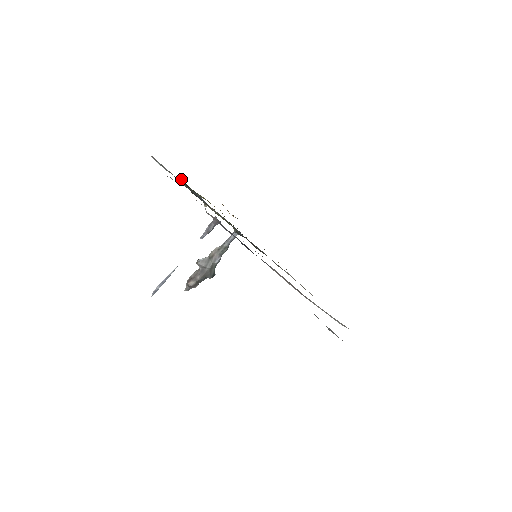
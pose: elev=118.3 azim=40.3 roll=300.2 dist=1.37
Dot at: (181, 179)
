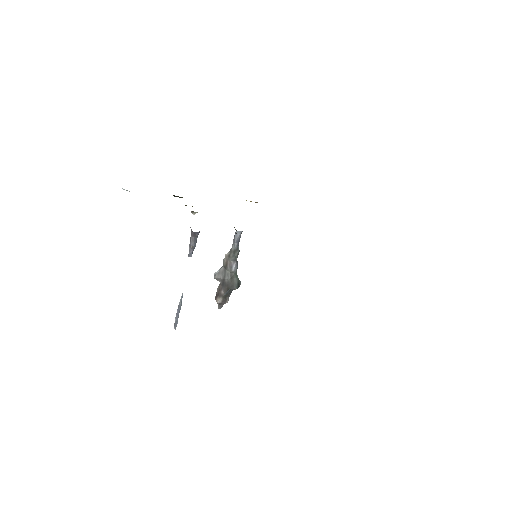
Dot at: occluded
